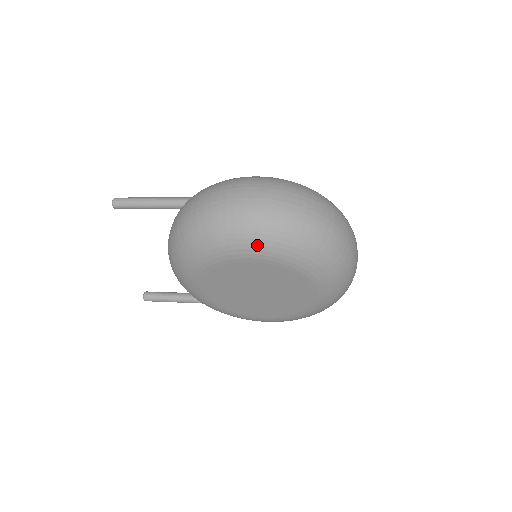
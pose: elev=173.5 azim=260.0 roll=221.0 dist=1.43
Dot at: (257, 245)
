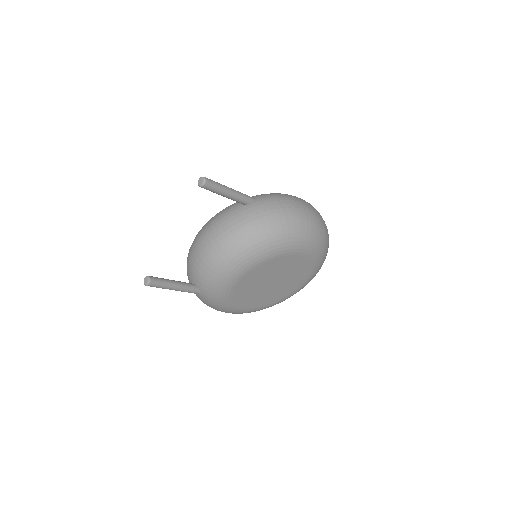
Dot at: (316, 245)
